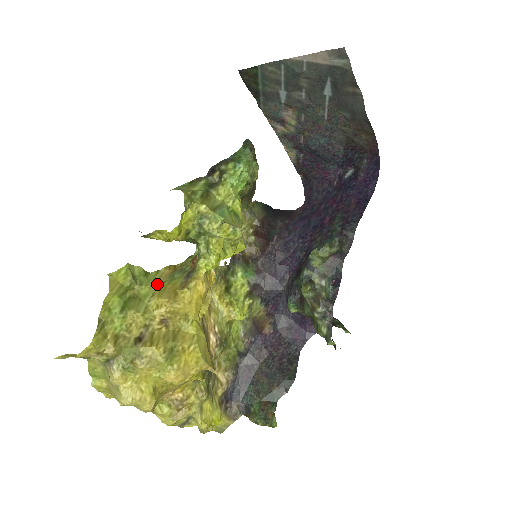
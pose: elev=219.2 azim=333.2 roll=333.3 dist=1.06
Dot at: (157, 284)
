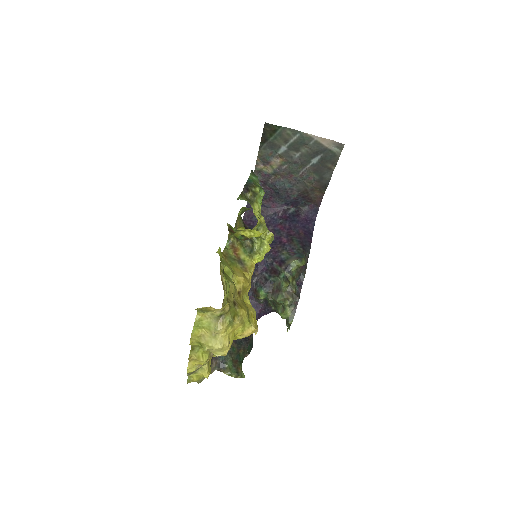
Dot at: (228, 265)
